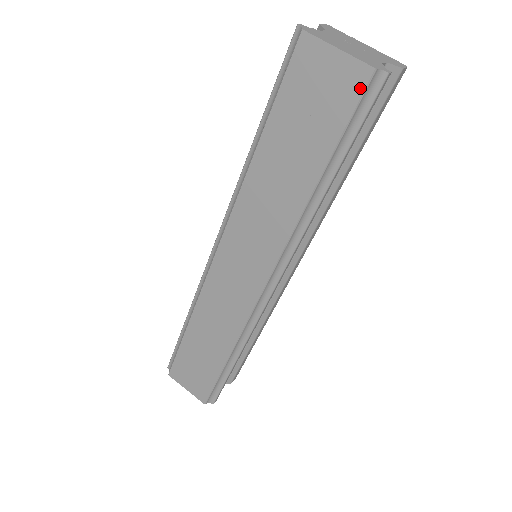
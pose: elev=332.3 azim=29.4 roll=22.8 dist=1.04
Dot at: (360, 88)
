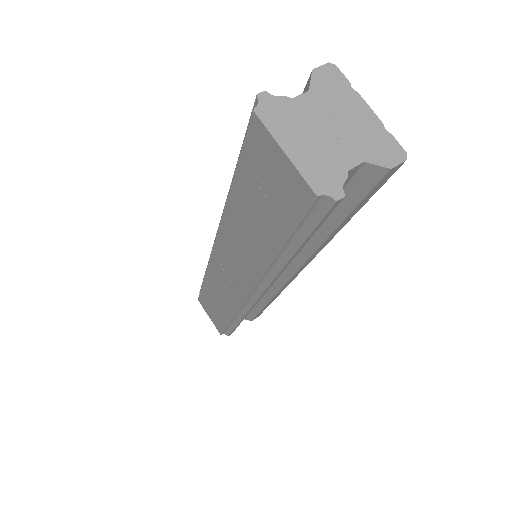
Dot at: (304, 203)
